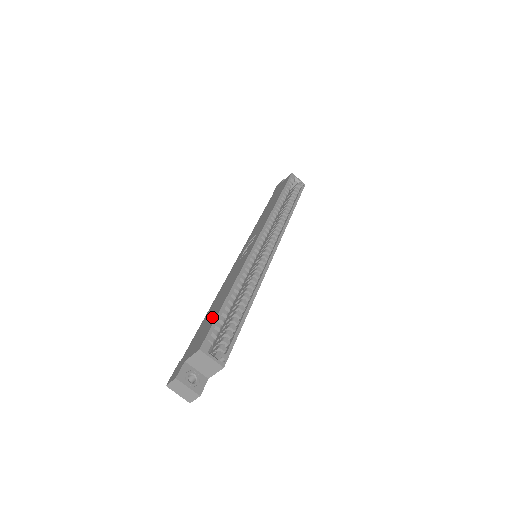
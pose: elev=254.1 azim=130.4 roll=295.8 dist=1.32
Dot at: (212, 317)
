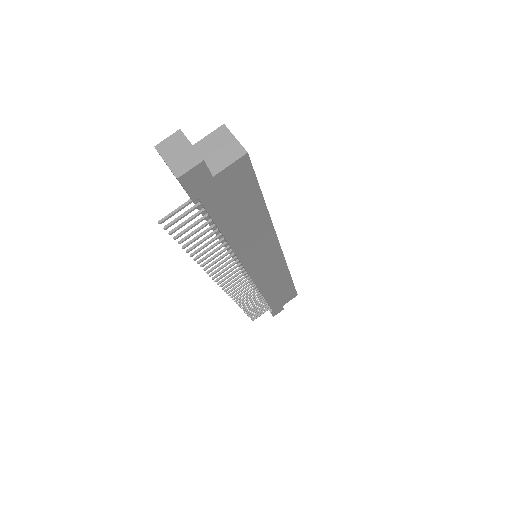
Dot at: occluded
